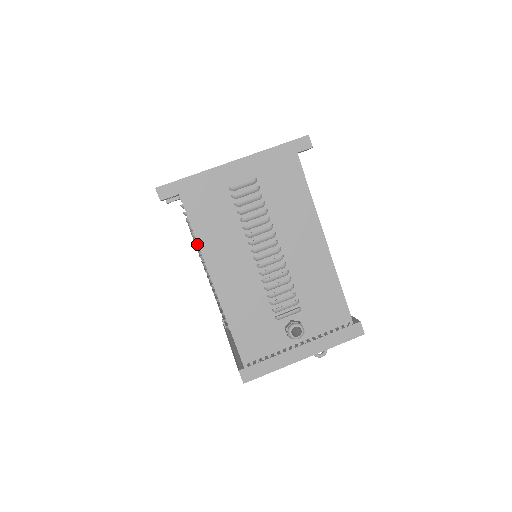
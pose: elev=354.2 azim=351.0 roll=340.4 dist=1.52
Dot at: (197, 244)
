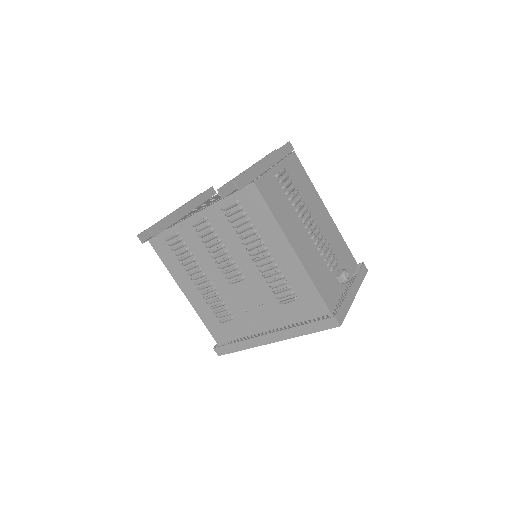
Dot at: (256, 232)
